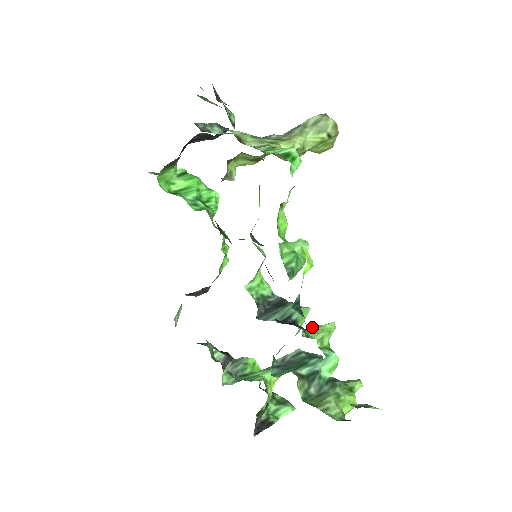
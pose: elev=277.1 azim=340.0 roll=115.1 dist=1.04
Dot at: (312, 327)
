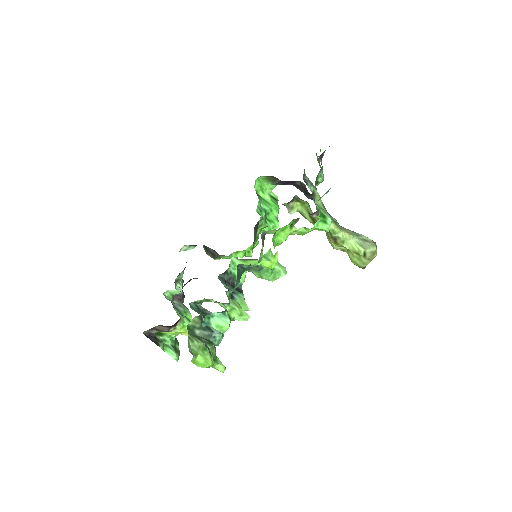
Dot at: occluded
